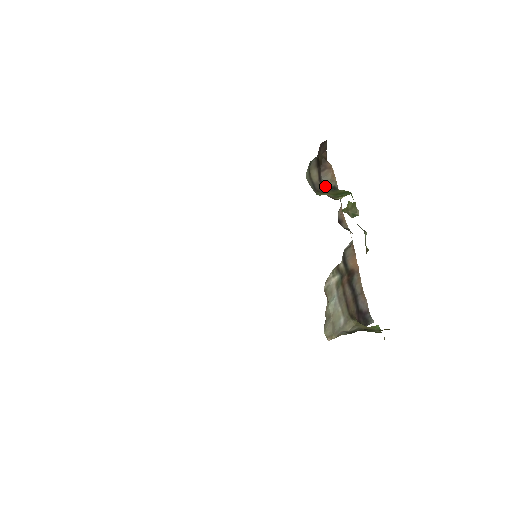
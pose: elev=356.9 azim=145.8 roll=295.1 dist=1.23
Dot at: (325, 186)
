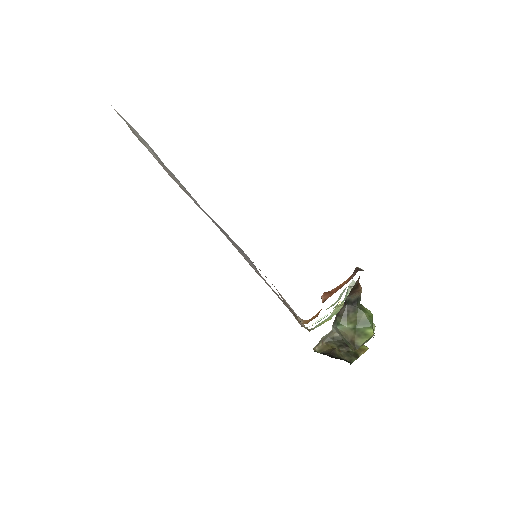
Dot at: (348, 302)
